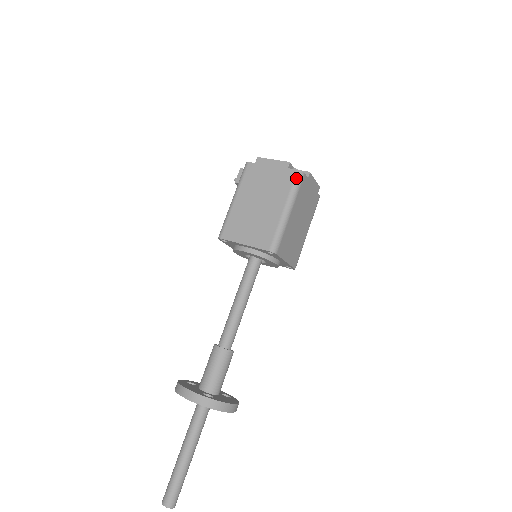
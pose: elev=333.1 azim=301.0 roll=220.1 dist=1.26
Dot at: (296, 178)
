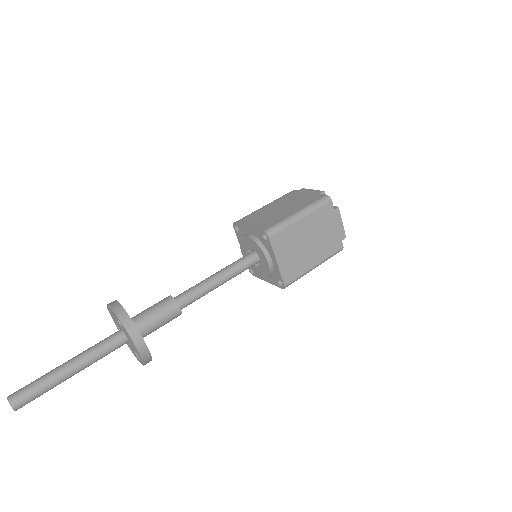
Dot at: (322, 198)
